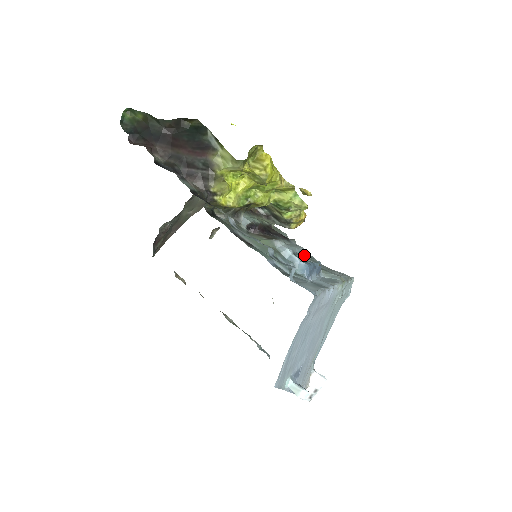
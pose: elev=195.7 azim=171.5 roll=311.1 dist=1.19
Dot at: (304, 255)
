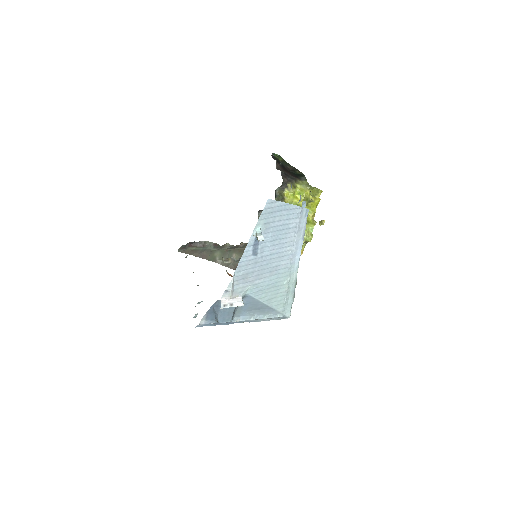
Dot at: occluded
